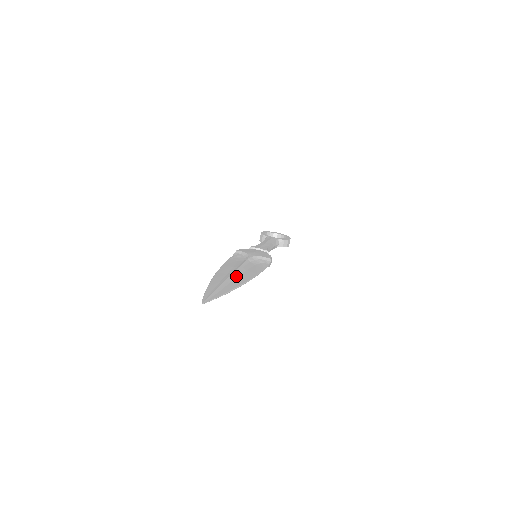
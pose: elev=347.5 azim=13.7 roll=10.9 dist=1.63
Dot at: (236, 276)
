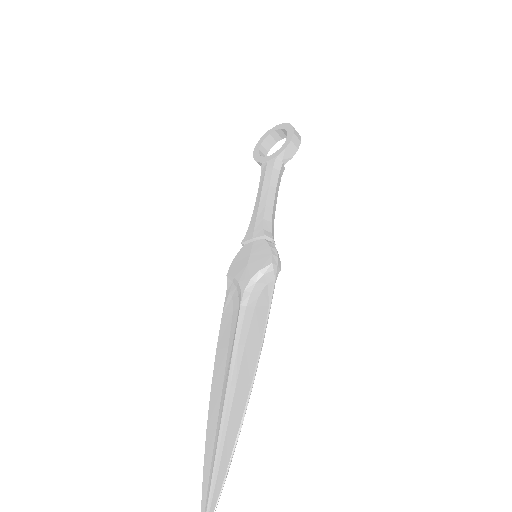
Dot at: (233, 389)
